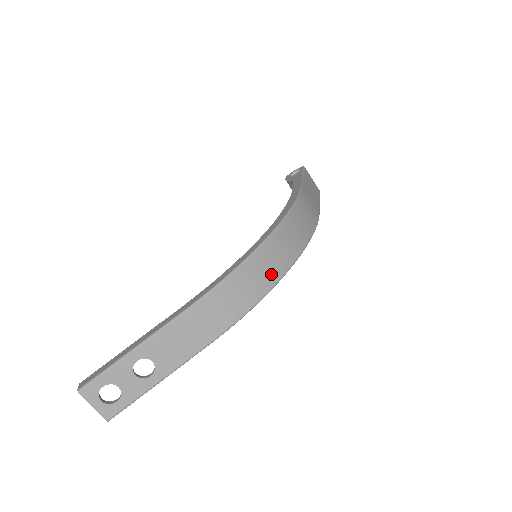
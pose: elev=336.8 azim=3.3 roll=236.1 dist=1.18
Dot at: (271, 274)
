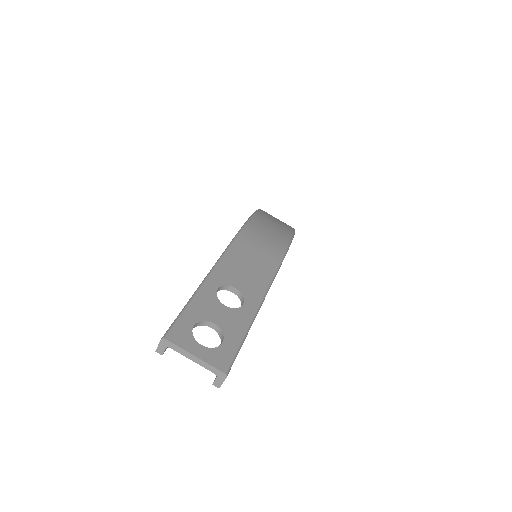
Dot at: (284, 224)
